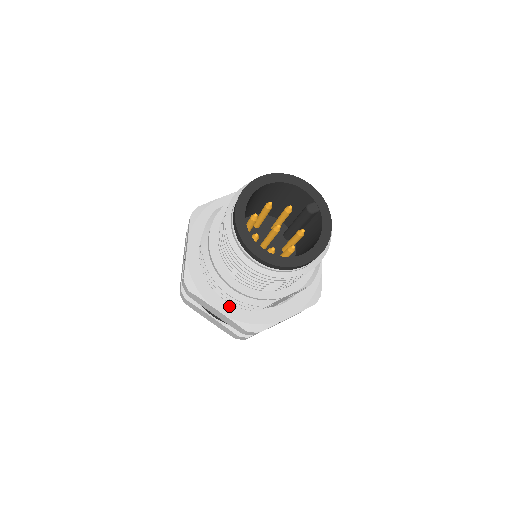
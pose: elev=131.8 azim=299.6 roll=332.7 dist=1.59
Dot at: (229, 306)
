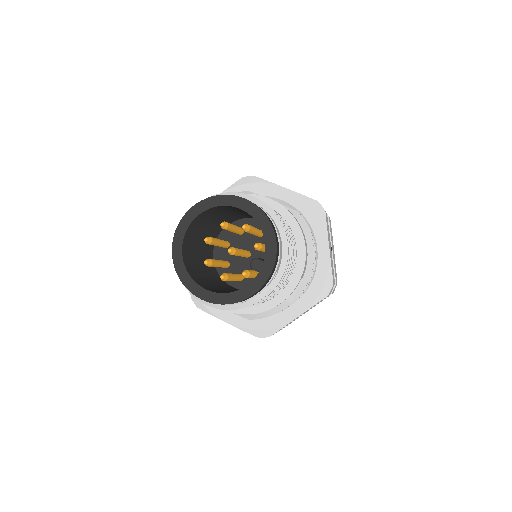
Dot at: occluded
